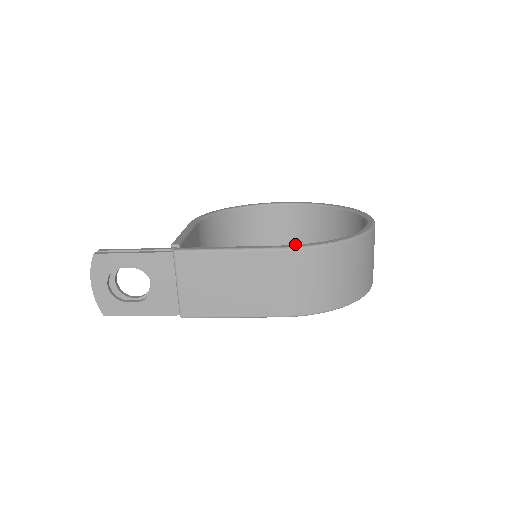
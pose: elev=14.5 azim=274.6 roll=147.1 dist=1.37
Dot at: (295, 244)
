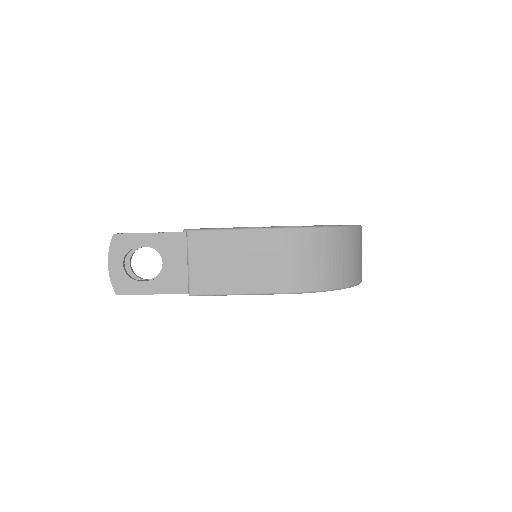
Dot at: occluded
